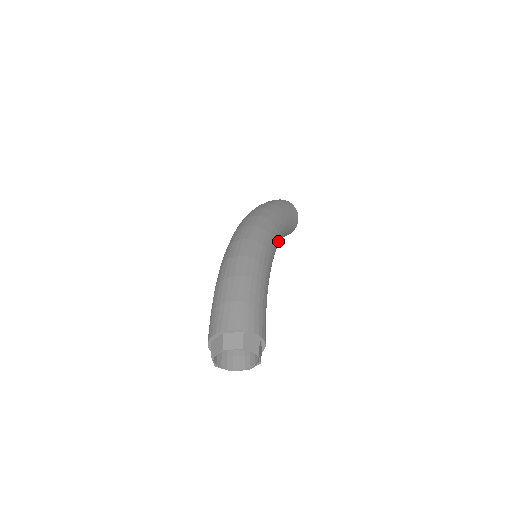
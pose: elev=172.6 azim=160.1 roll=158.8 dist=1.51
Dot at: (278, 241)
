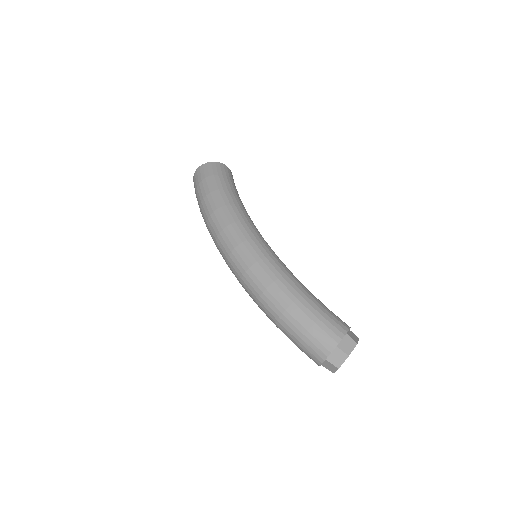
Dot at: (254, 227)
